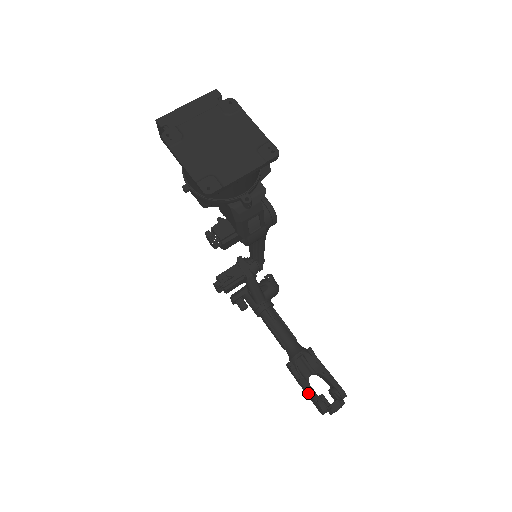
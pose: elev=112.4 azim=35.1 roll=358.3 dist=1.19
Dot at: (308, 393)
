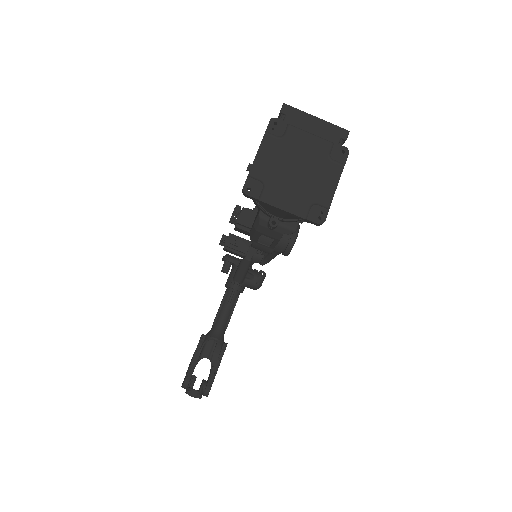
Dot at: (190, 365)
